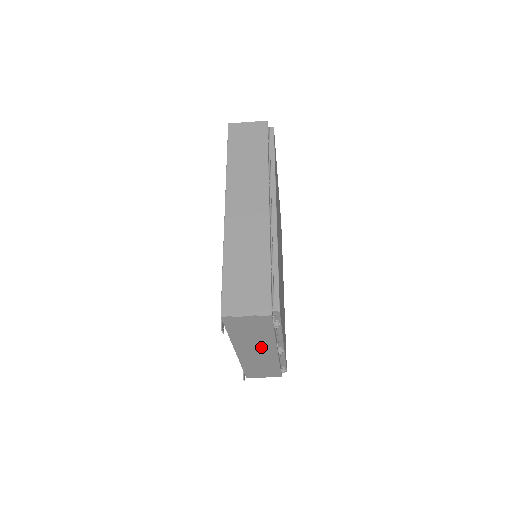
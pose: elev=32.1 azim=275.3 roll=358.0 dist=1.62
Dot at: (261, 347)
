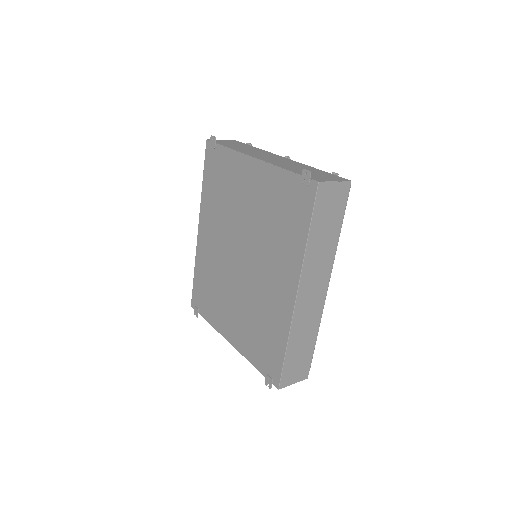
Dot at: occluded
